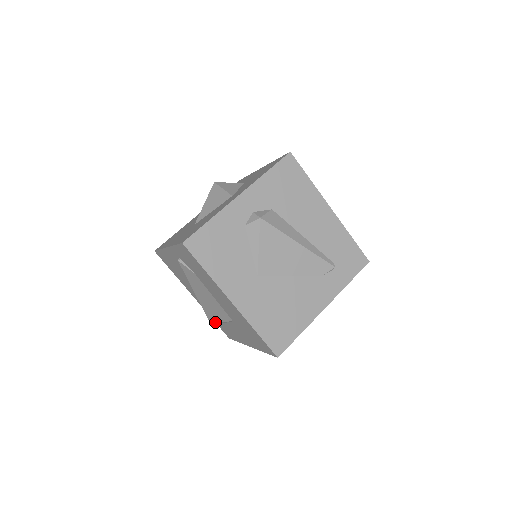
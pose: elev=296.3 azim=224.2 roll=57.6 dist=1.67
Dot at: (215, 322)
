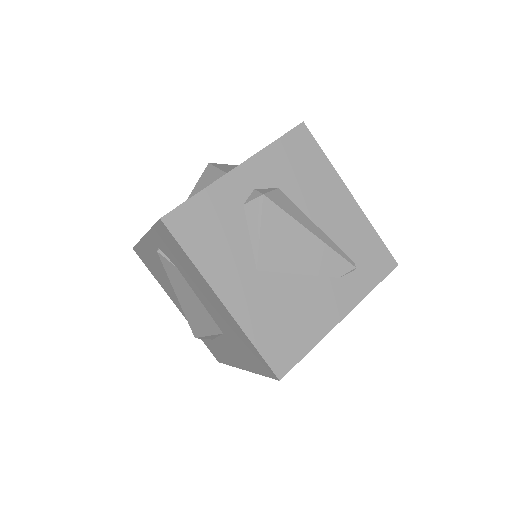
Dot at: (201, 337)
